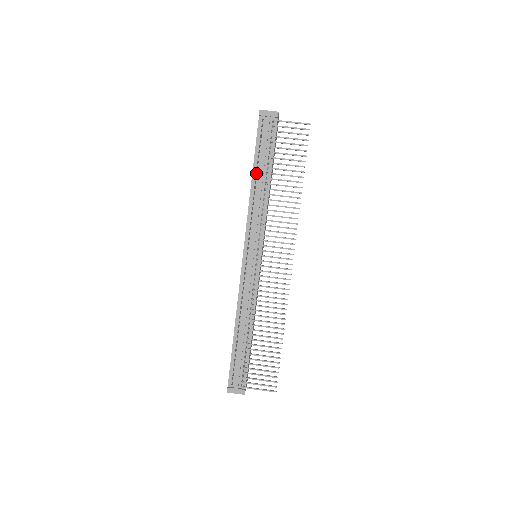
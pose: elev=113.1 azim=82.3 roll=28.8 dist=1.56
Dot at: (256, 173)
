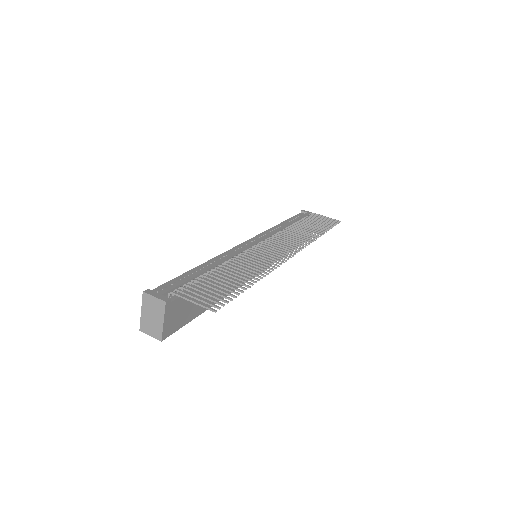
Dot at: occluded
